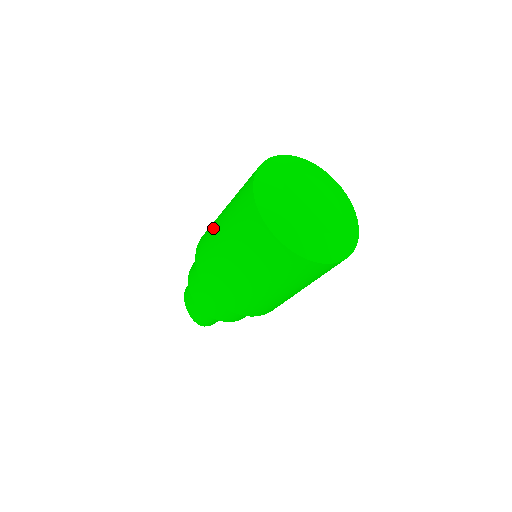
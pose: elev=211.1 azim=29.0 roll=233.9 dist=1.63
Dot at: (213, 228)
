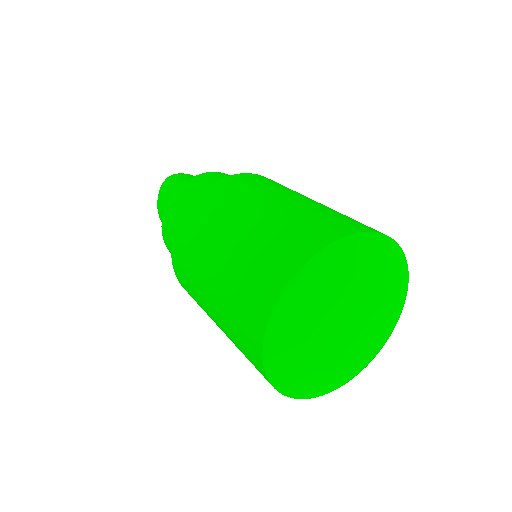
Dot at: (207, 238)
